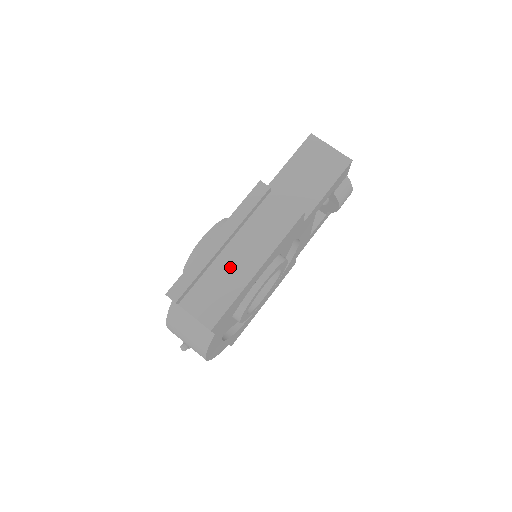
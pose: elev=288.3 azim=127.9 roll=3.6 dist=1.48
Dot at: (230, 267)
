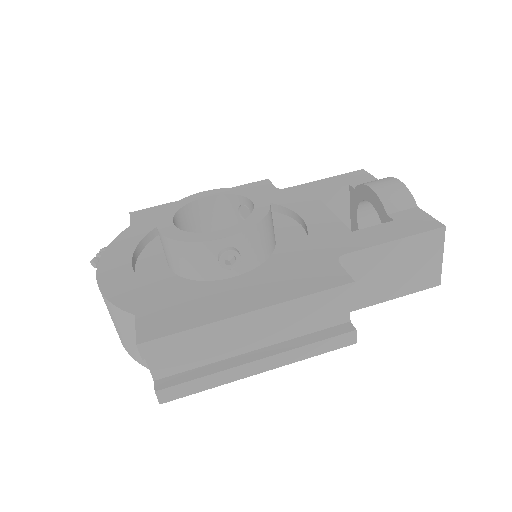
Dot at: (234, 343)
